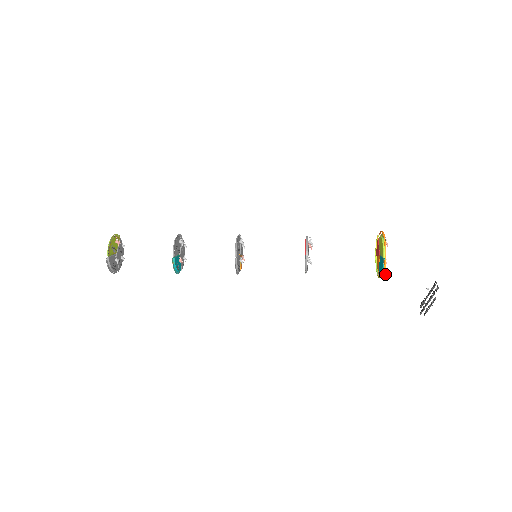
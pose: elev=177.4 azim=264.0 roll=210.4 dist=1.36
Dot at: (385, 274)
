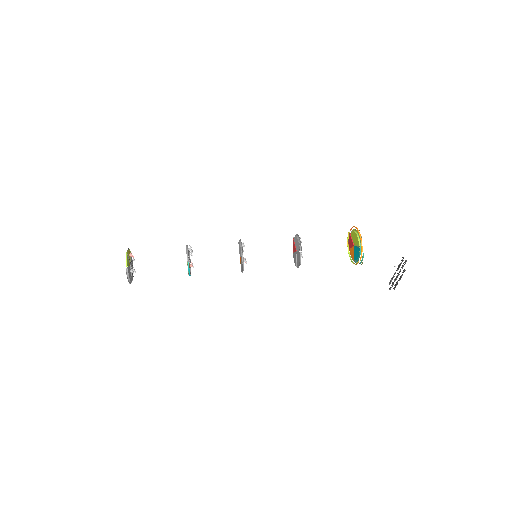
Dot at: (362, 259)
